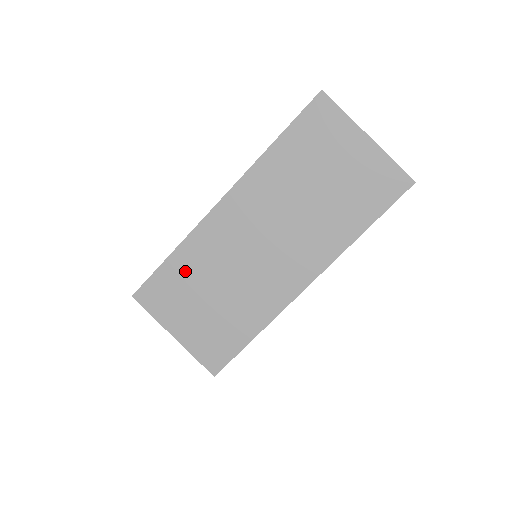
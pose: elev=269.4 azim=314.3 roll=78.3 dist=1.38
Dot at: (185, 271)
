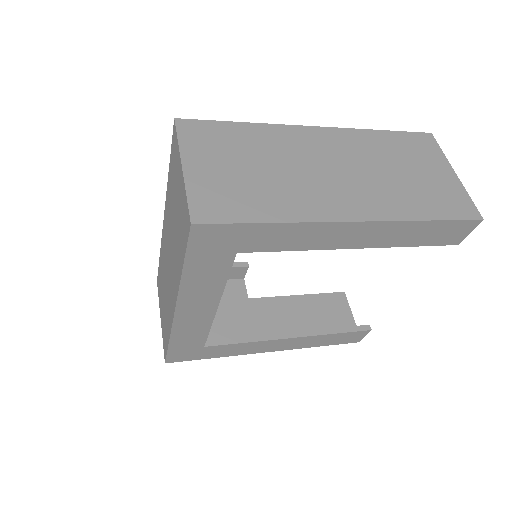
Dot at: (244, 138)
